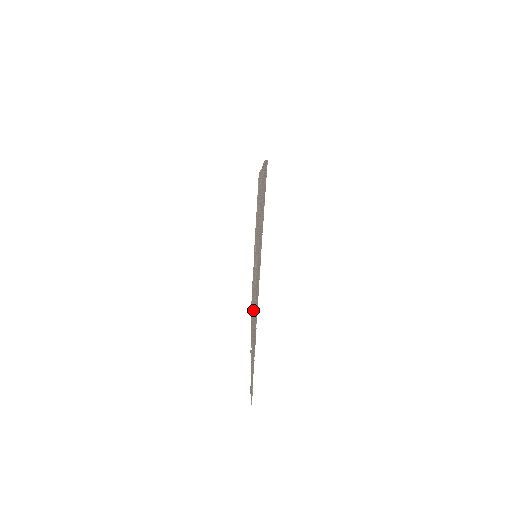
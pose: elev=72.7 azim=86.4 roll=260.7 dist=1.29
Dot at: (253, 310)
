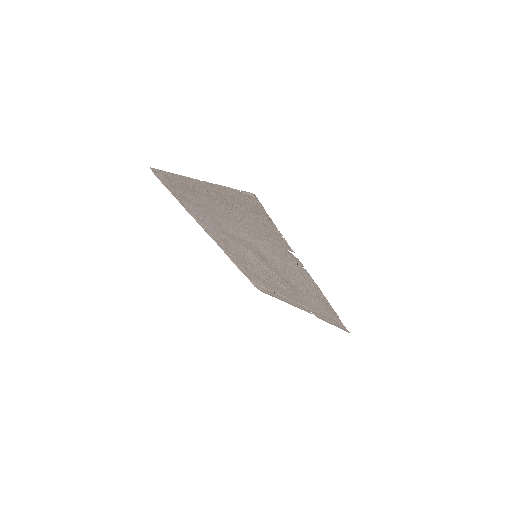
Dot at: (266, 246)
